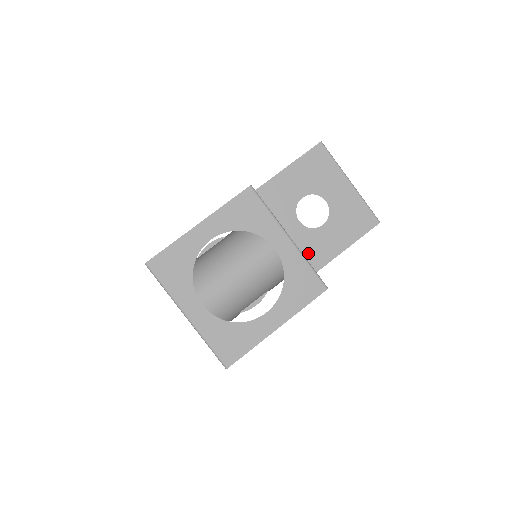
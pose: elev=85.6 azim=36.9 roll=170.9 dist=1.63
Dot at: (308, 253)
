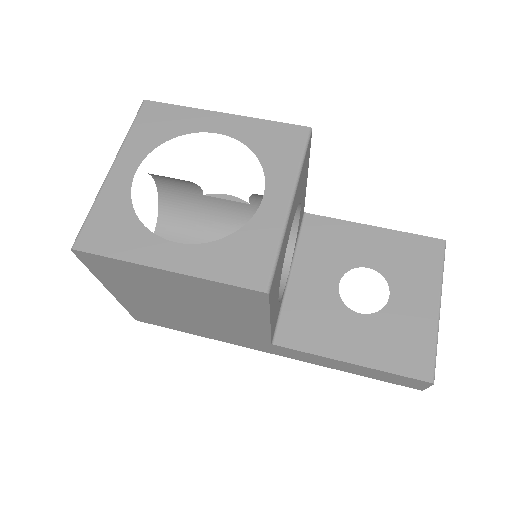
Dot at: (313, 322)
